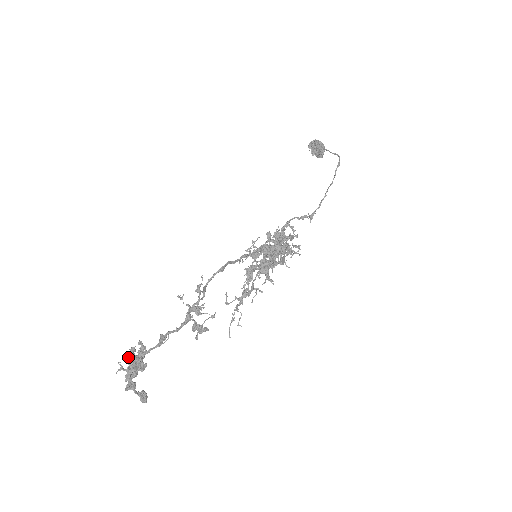
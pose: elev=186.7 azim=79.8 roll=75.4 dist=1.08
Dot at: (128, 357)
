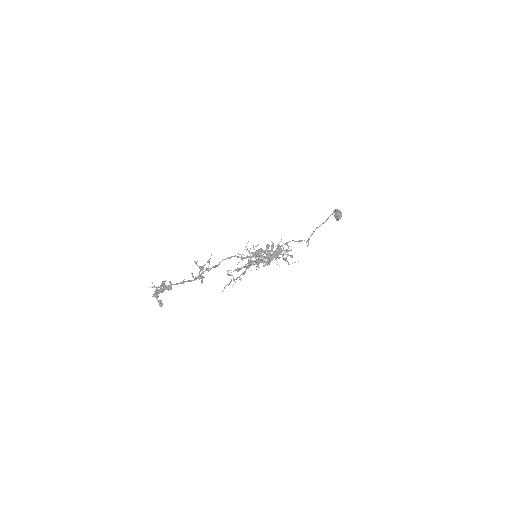
Dot at: occluded
